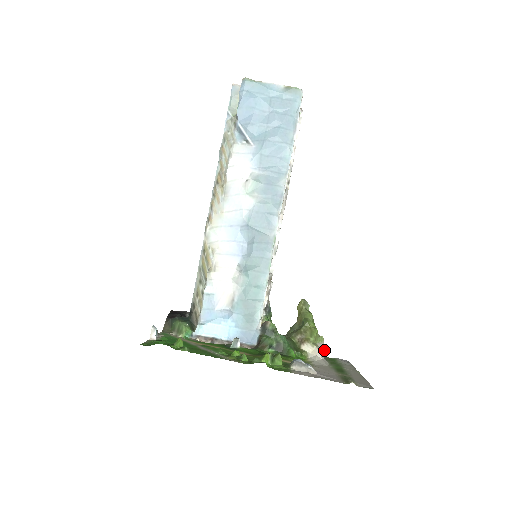
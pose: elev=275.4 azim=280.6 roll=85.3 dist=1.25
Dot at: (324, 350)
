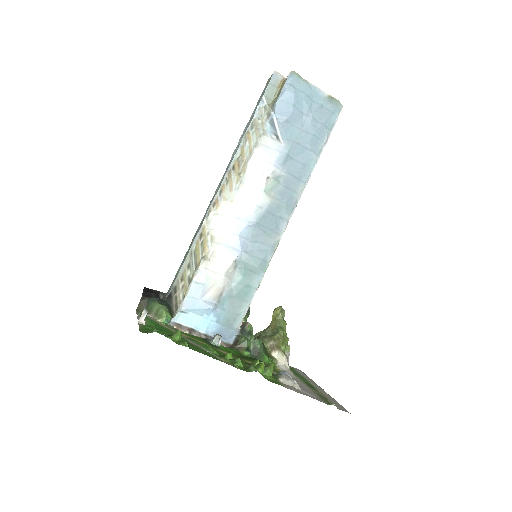
Dot at: occluded
